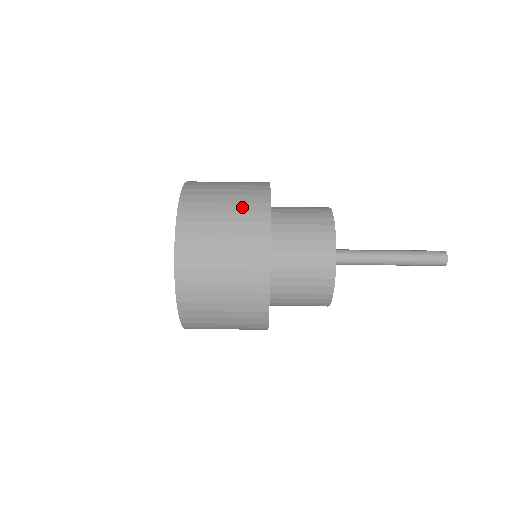
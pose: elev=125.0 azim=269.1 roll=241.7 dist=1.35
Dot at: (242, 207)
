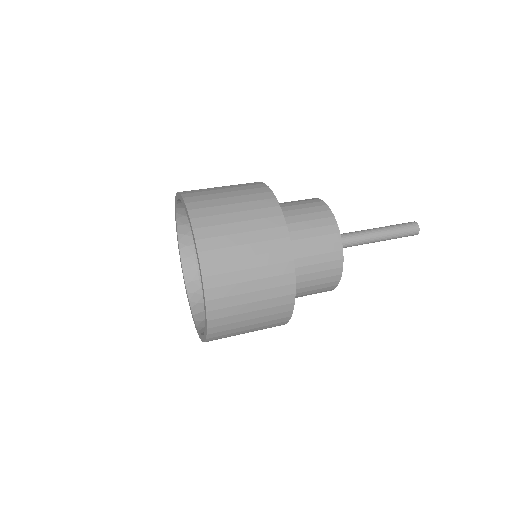
Dot at: occluded
